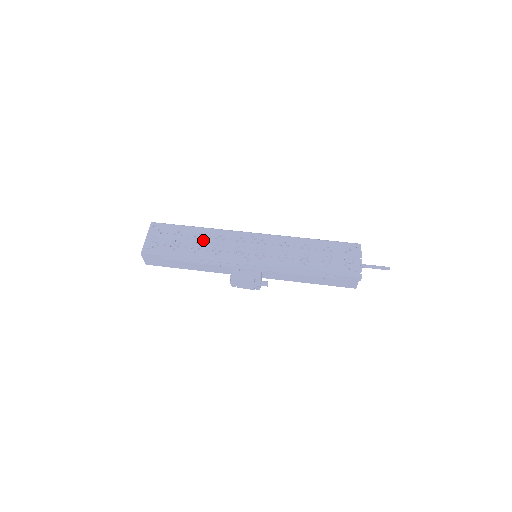
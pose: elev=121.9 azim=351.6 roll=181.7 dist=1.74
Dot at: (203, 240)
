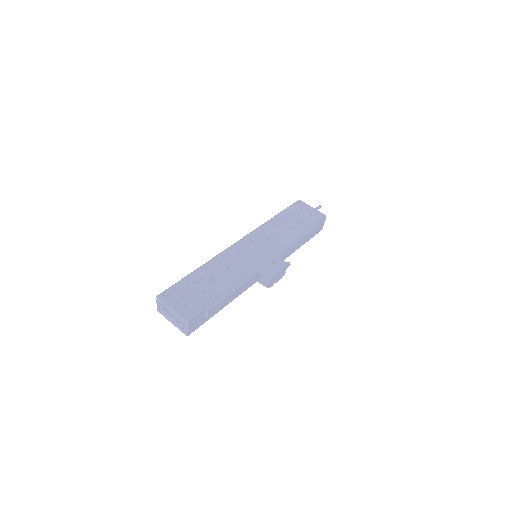
Dot at: (216, 272)
